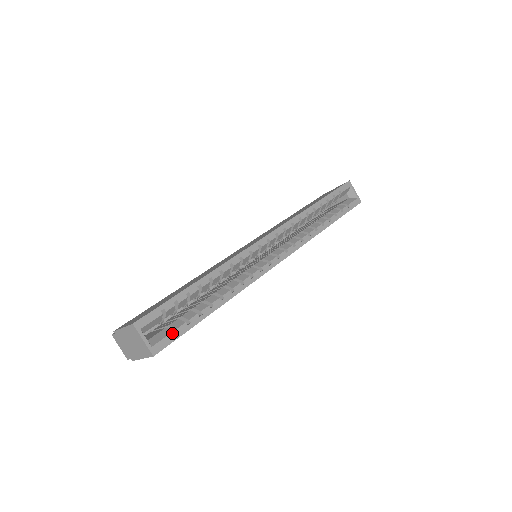
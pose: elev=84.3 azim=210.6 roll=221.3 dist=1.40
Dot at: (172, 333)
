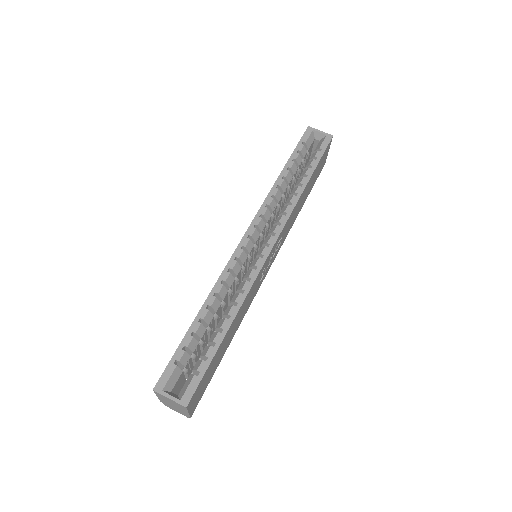
Dot at: (194, 377)
